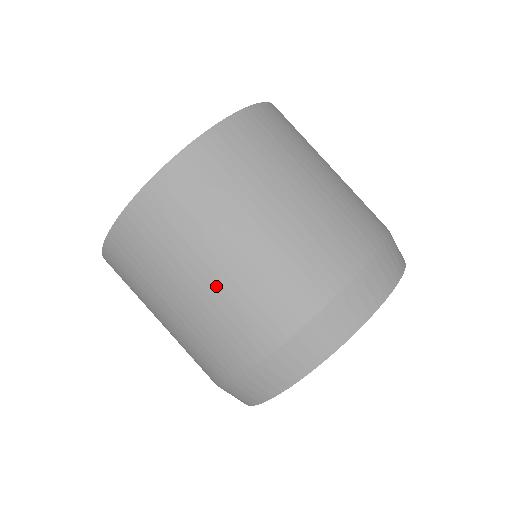
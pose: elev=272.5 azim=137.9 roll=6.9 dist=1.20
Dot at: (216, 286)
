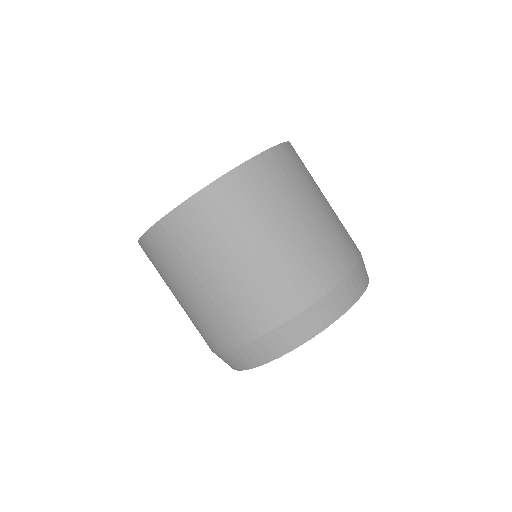
Dot at: (281, 248)
